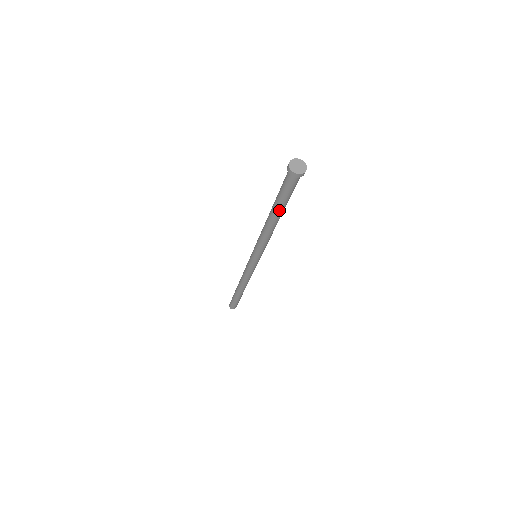
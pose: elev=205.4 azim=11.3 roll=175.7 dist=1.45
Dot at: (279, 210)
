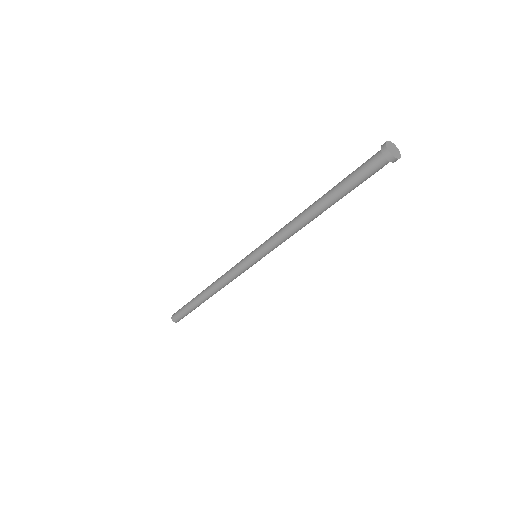
Dot at: (332, 197)
